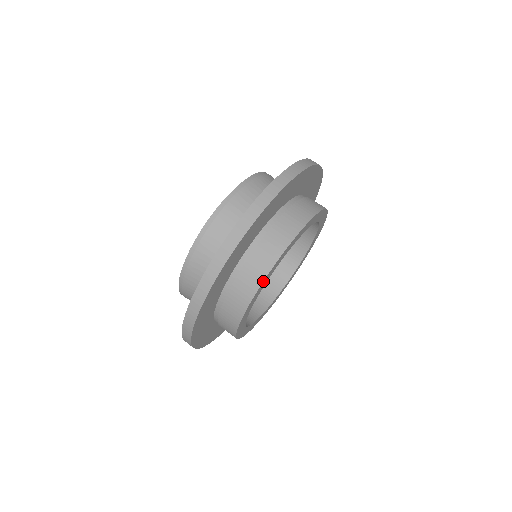
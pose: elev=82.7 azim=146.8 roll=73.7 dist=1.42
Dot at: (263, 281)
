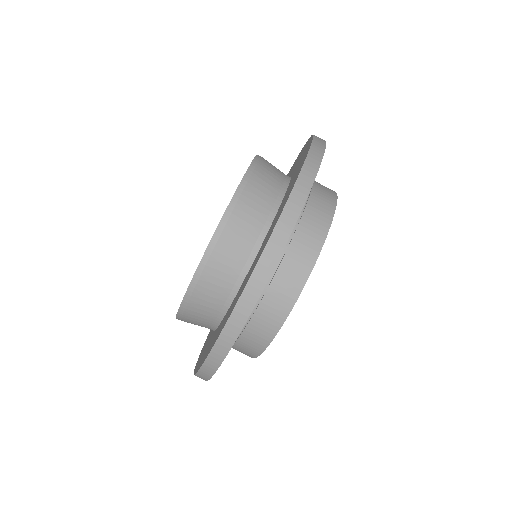
Dot at: (311, 270)
